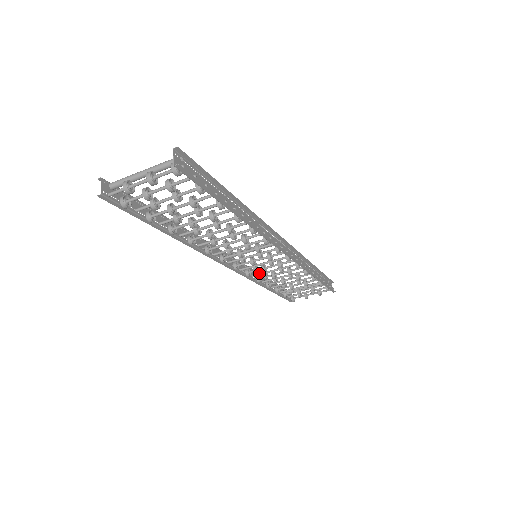
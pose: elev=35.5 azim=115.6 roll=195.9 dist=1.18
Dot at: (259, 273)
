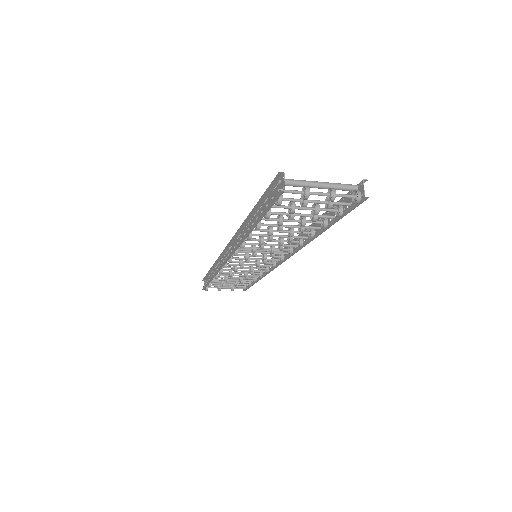
Dot at: (230, 266)
